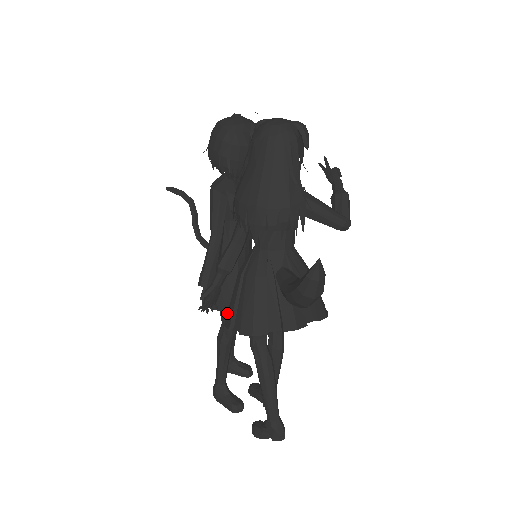
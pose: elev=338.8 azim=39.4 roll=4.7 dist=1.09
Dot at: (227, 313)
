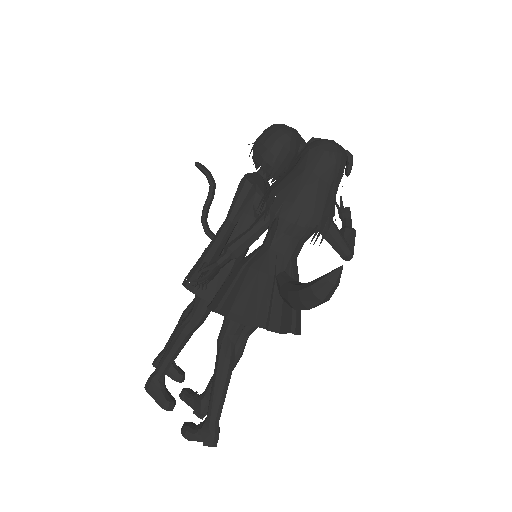
Dot at: (214, 297)
